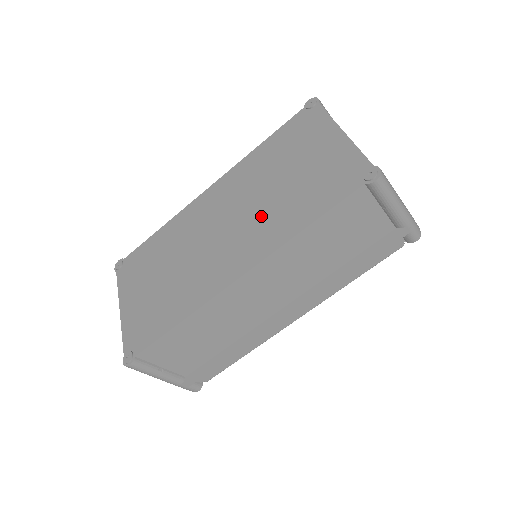
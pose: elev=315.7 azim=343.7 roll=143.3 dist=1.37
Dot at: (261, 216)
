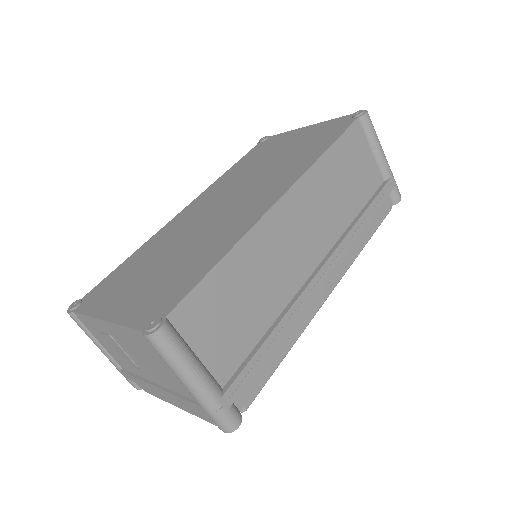
Dot at: (269, 175)
